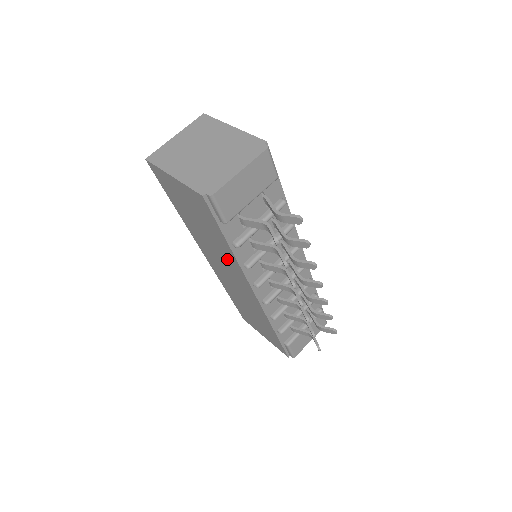
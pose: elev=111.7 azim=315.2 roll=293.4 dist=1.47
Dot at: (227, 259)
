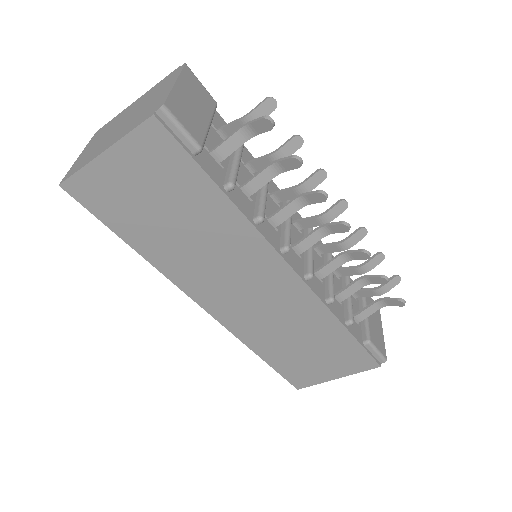
Dot at: (231, 242)
